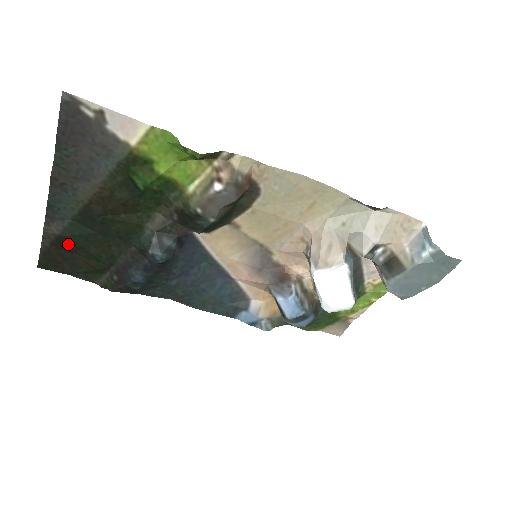
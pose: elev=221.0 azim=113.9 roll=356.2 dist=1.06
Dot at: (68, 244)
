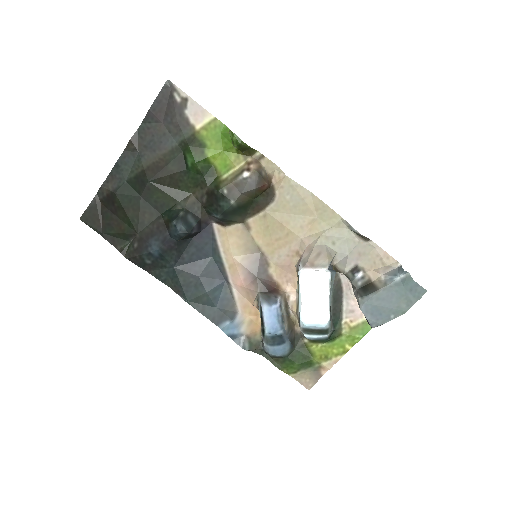
Dot at: (114, 202)
